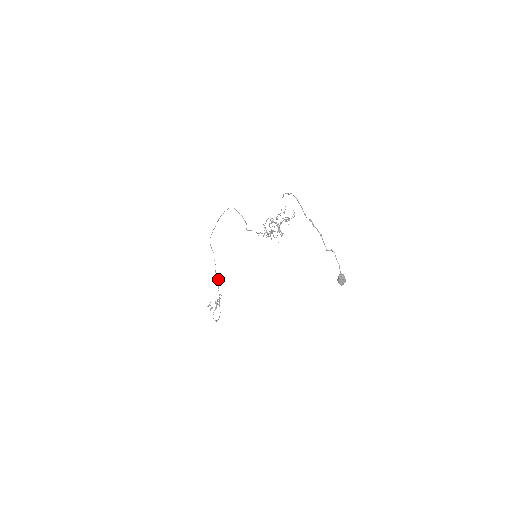
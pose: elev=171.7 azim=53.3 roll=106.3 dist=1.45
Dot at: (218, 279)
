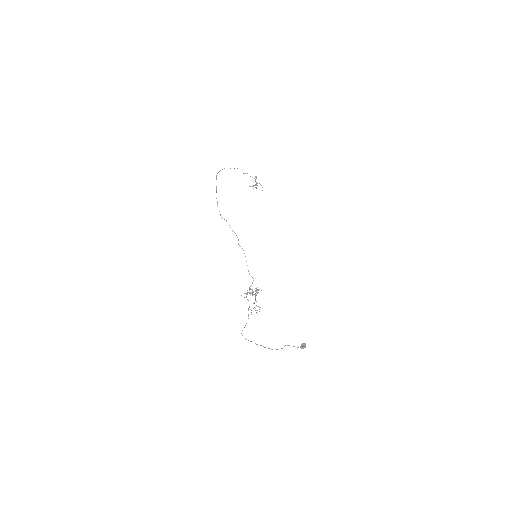
Dot at: occluded
